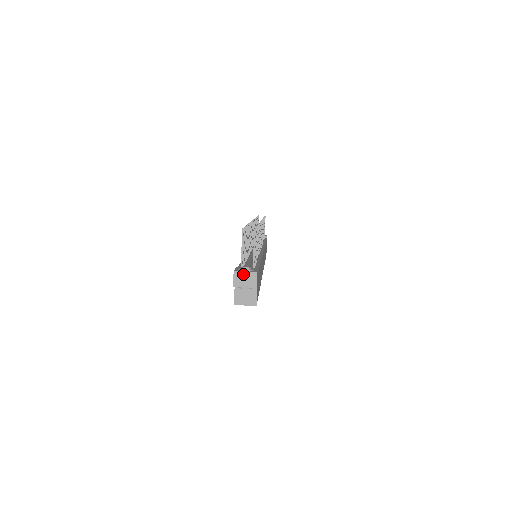
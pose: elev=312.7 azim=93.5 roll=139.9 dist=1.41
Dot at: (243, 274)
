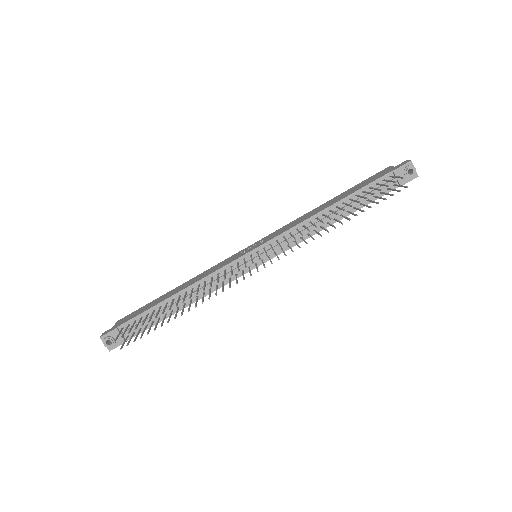
Dot at: (104, 342)
